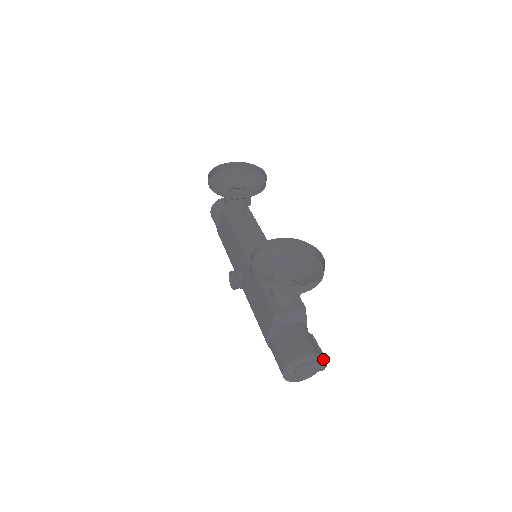
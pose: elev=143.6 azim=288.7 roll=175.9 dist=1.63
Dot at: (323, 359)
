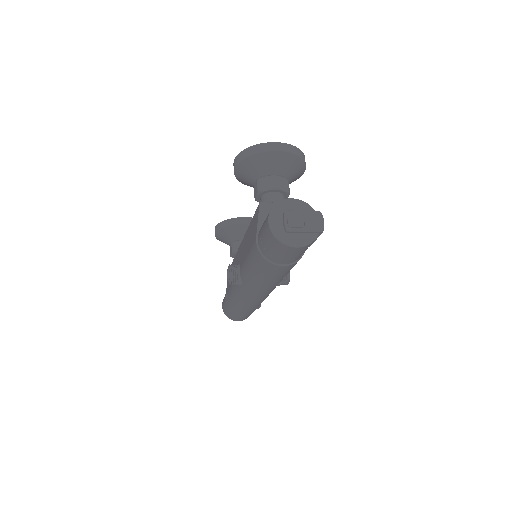
Dot at: (316, 211)
